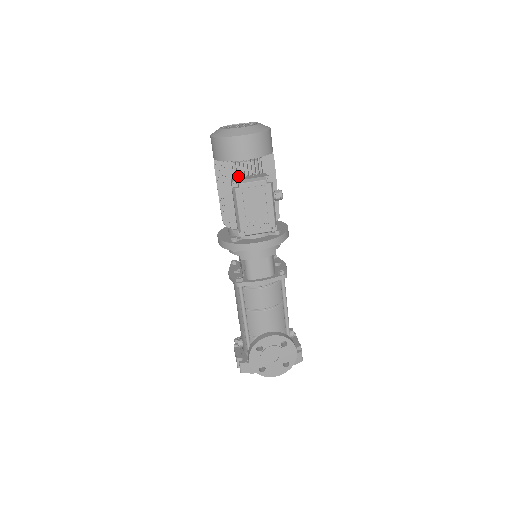
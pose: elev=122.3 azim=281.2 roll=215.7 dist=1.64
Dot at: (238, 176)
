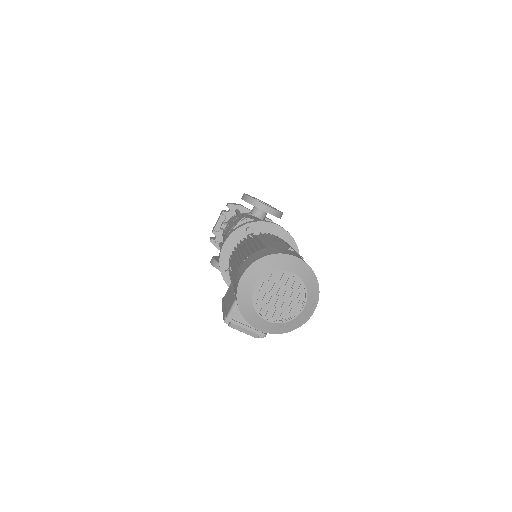
Dot at: occluded
